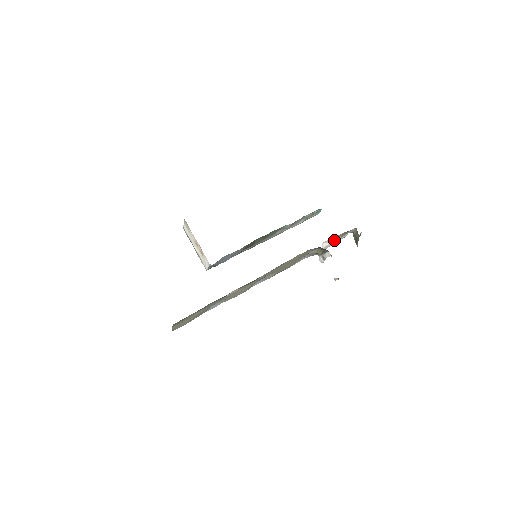
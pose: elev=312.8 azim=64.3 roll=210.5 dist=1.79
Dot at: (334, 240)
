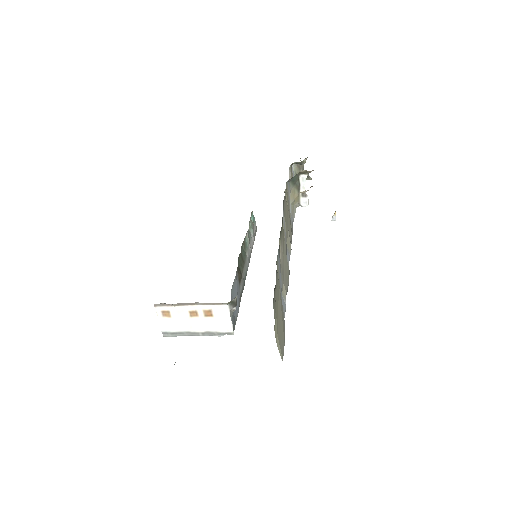
Dot at: occluded
